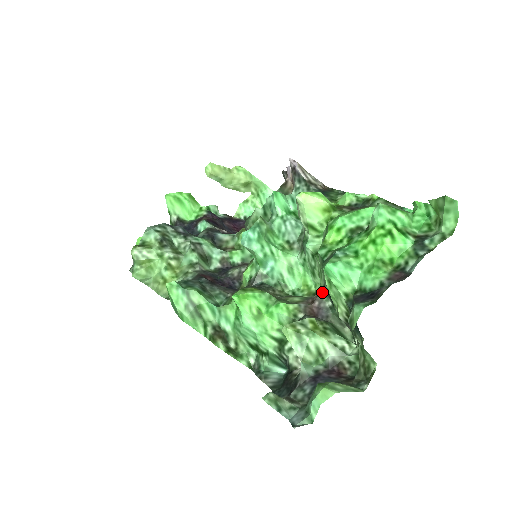
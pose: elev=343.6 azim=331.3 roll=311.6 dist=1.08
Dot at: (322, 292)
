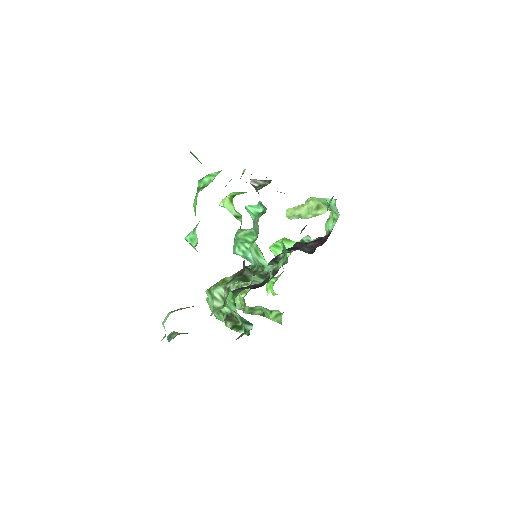
Dot at: occluded
